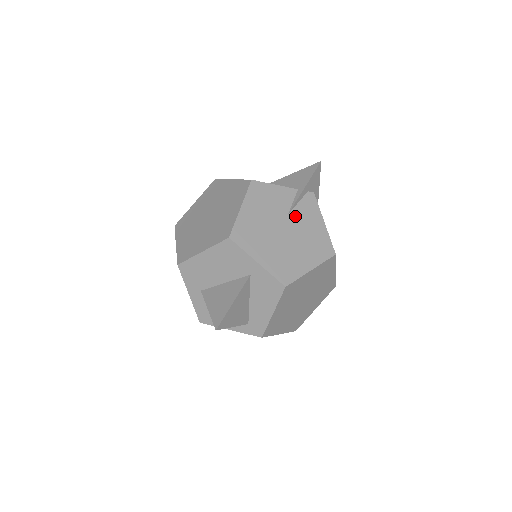
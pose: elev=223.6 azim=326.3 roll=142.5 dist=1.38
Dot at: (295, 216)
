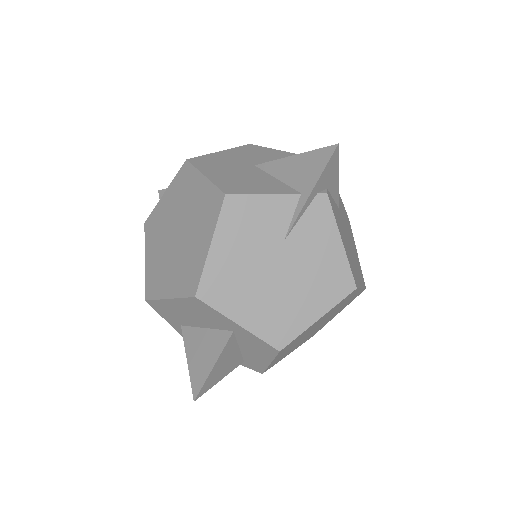
Dot at: (295, 241)
